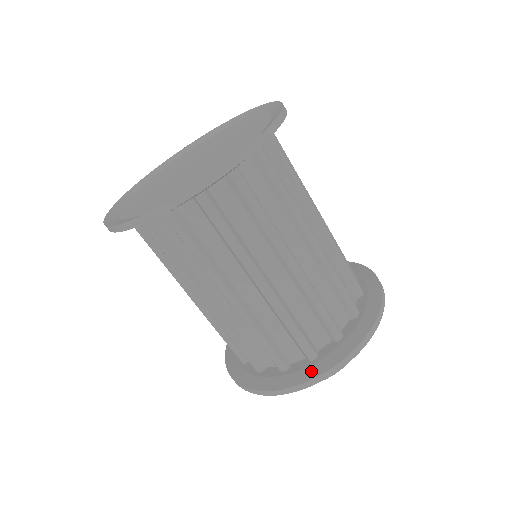
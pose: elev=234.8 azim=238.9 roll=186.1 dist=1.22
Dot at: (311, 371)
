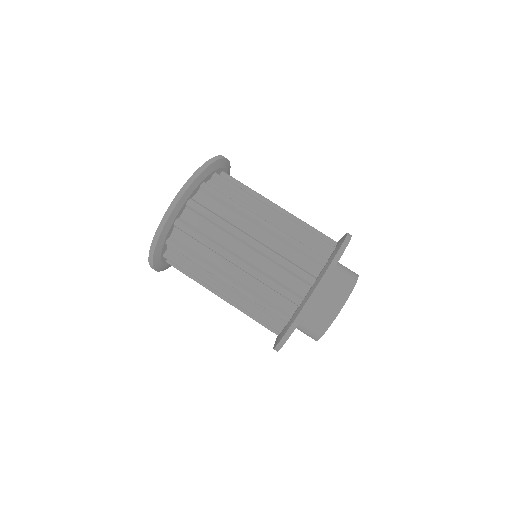
Dot at: (298, 311)
